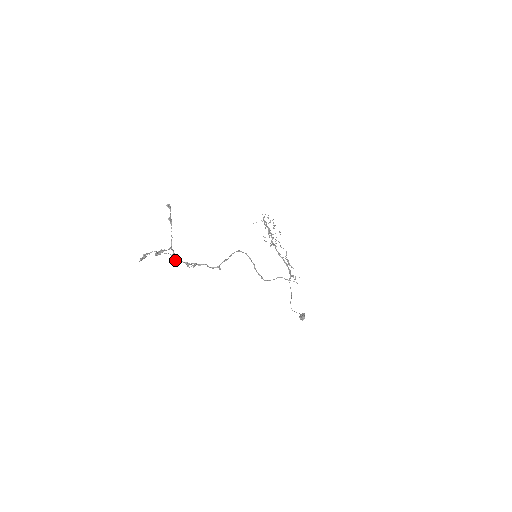
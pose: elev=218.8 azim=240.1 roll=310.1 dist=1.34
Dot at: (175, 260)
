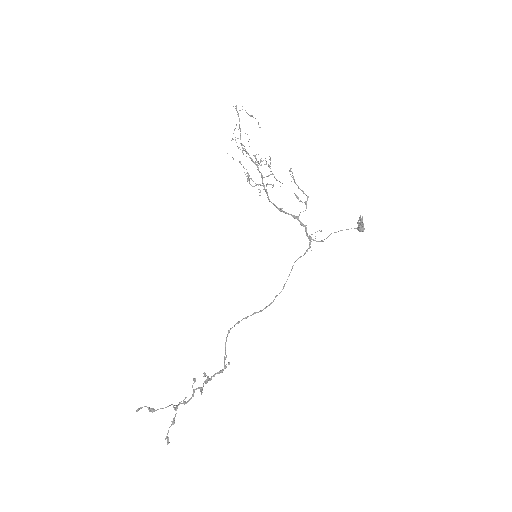
Dot at: occluded
